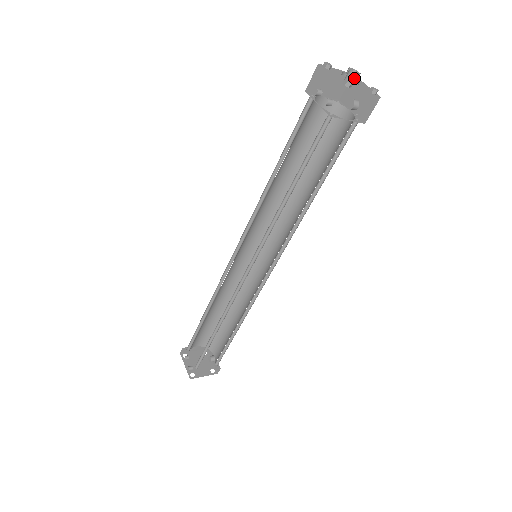
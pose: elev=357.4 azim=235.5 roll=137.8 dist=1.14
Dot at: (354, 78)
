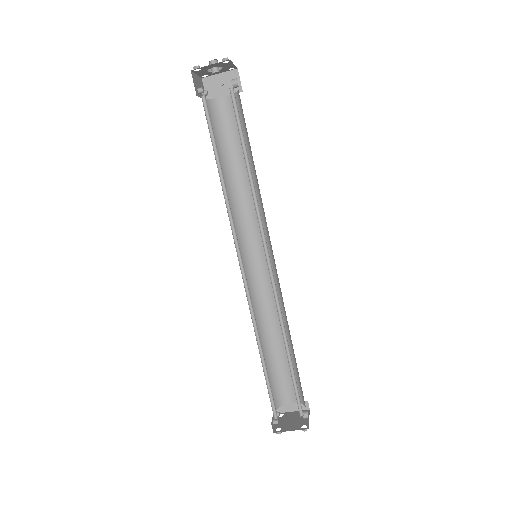
Dot at: occluded
